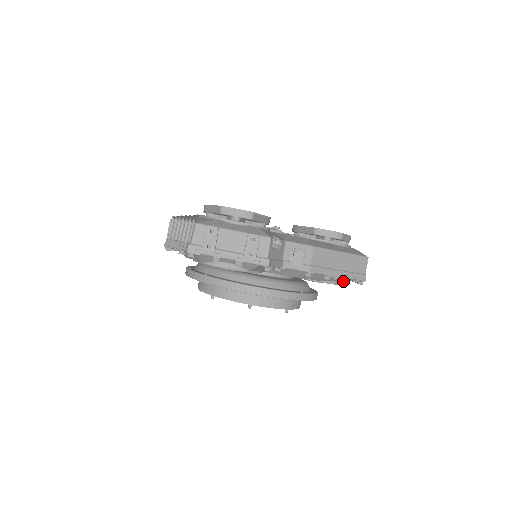
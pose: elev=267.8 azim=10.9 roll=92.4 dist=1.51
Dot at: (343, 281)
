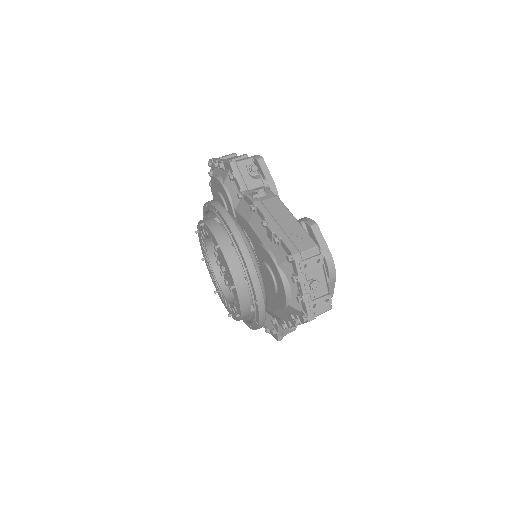
Dot at: (274, 237)
